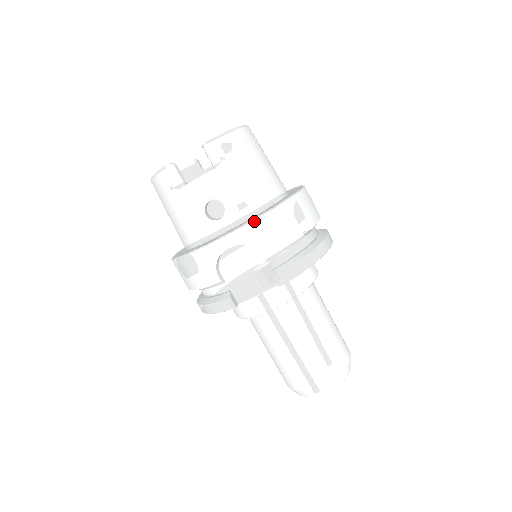
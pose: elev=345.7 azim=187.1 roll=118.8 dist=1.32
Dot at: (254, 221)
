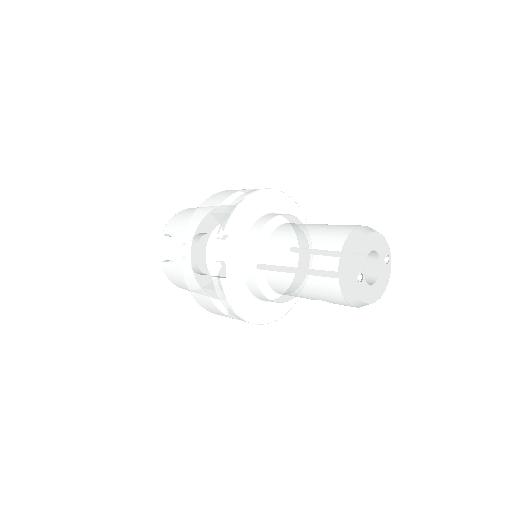
Dot at: (188, 225)
